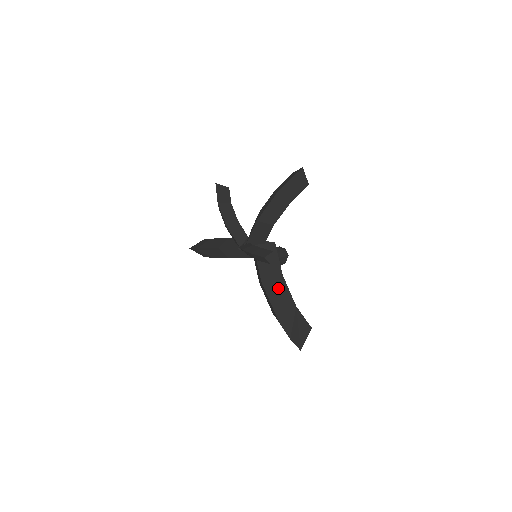
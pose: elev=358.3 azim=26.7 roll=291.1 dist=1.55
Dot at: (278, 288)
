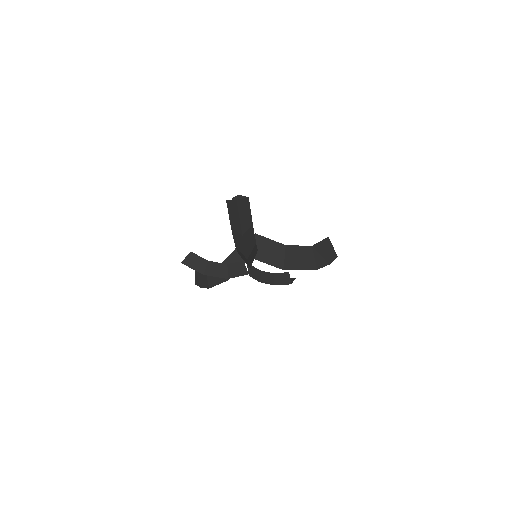
Dot at: (293, 256)
